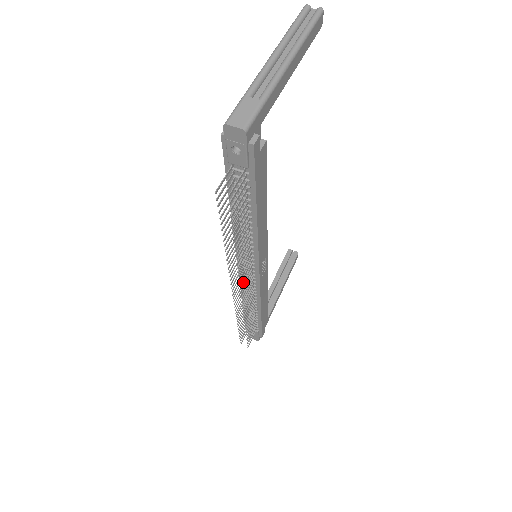
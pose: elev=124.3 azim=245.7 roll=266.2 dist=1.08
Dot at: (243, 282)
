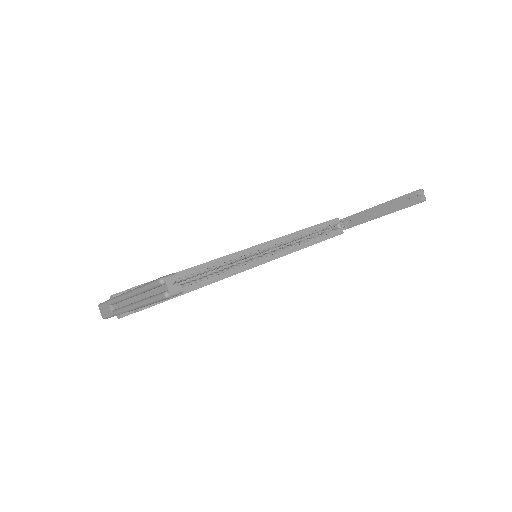
Dot at: occluded
